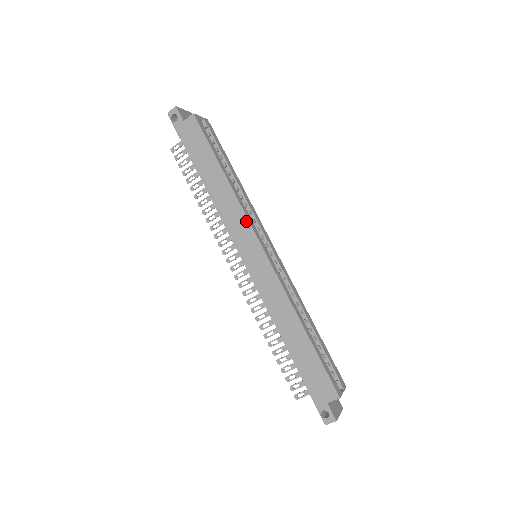
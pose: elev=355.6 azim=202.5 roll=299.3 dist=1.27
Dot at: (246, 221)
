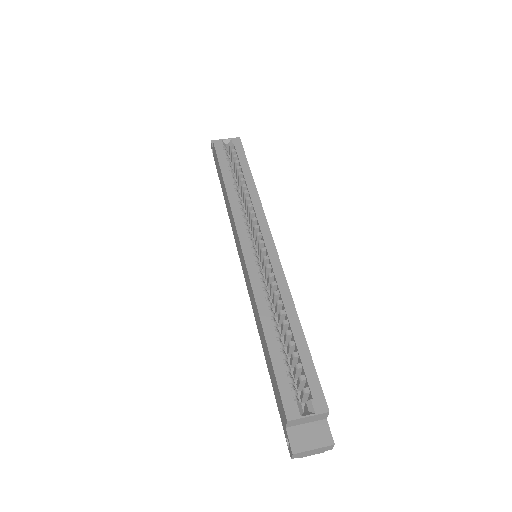
Dot at: (234, 223)
